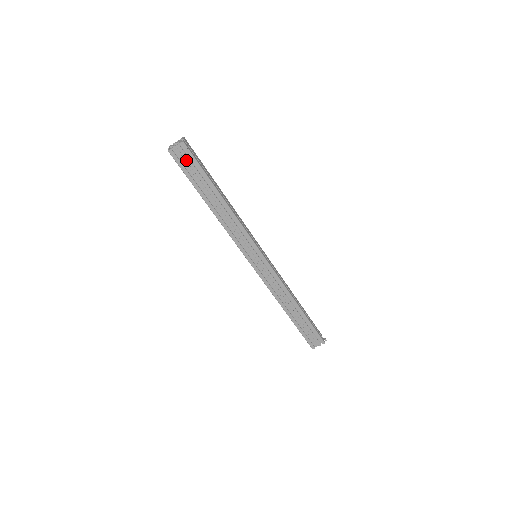
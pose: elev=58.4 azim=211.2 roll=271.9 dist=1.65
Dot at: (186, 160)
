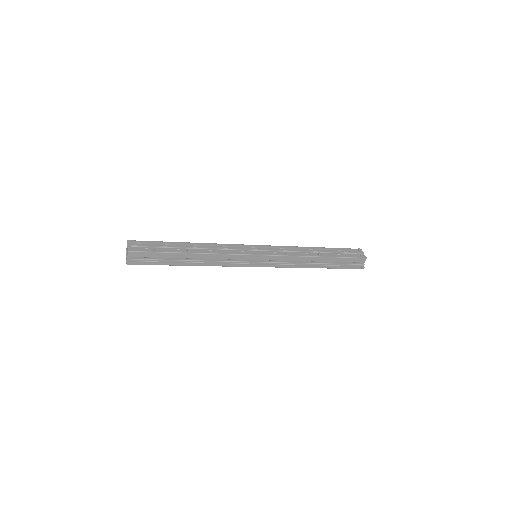
Dot at: occluded
